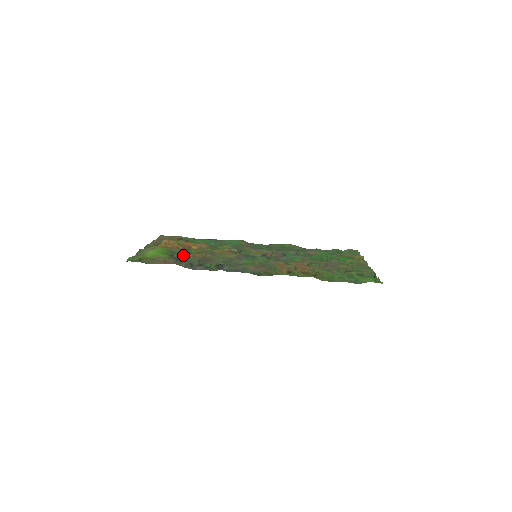
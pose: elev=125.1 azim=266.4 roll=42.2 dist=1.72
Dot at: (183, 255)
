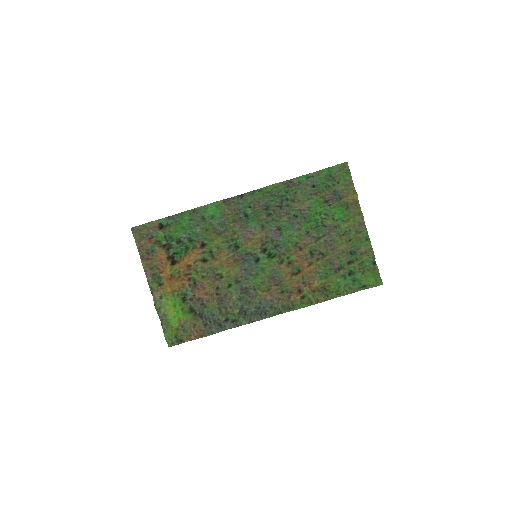
Dot at: (196, 296)
